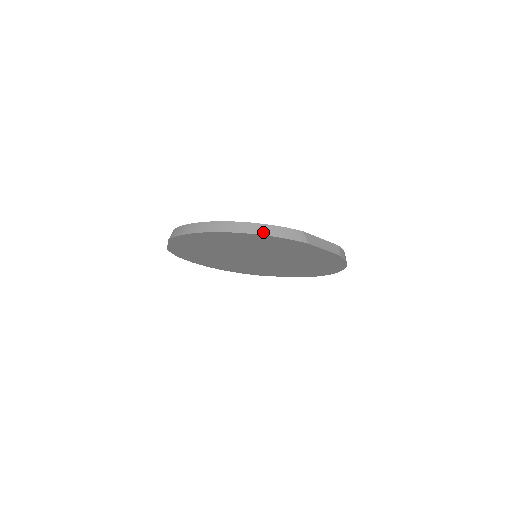
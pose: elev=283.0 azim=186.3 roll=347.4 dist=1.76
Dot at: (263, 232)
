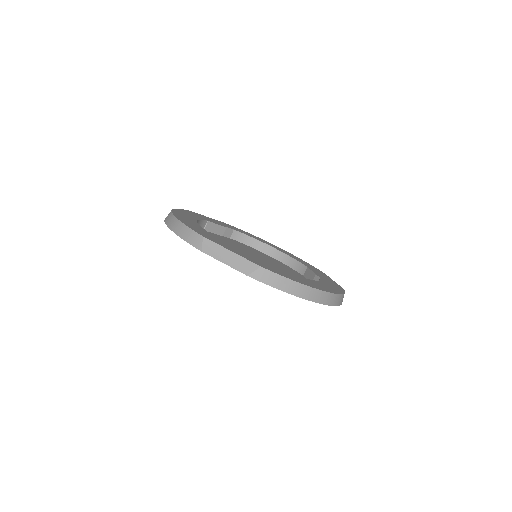
Dot at: (174, 228)
